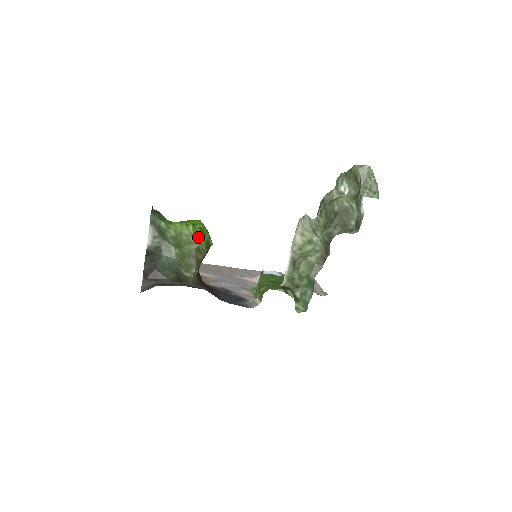
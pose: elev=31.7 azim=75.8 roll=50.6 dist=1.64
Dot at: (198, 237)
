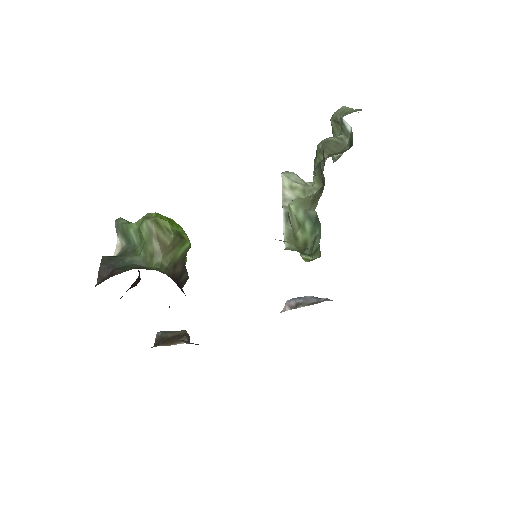
Dot at: occluded
